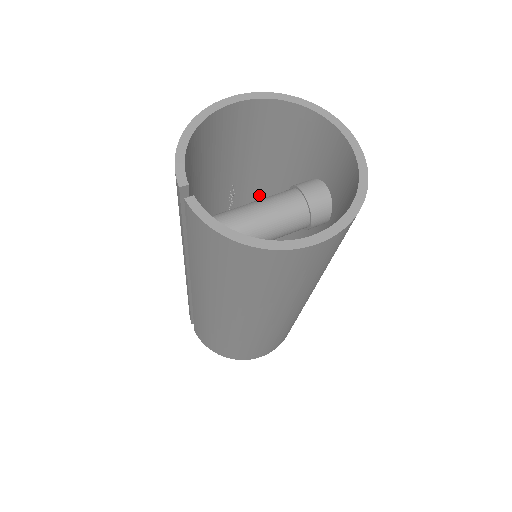
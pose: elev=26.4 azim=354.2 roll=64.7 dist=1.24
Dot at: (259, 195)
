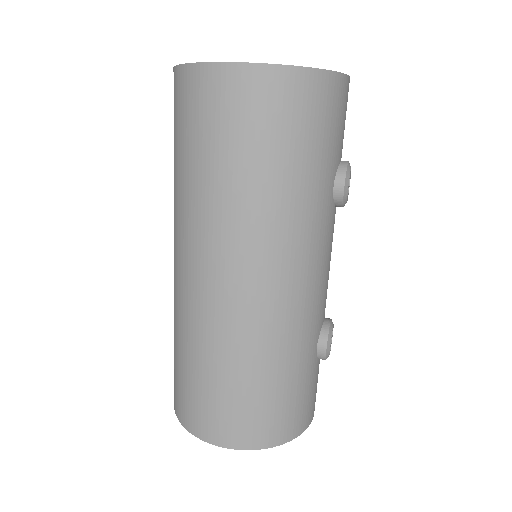
Dot at: occluded
